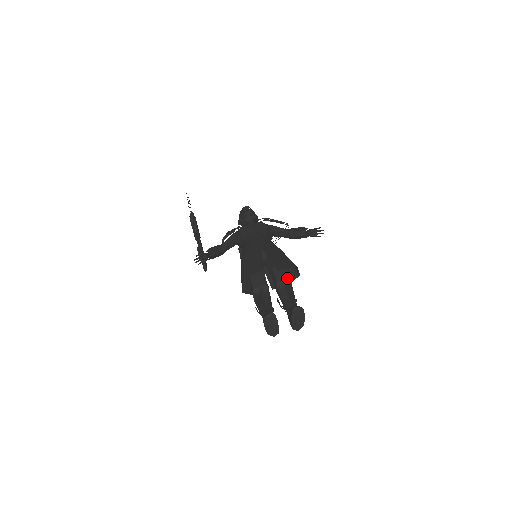
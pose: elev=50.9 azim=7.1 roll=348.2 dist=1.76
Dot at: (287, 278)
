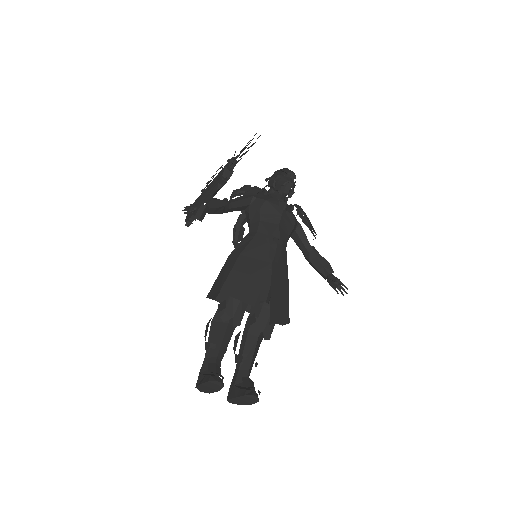
Dot at: (269, 330)
